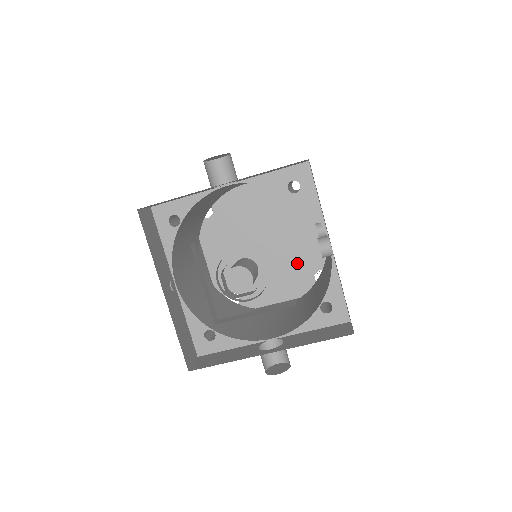
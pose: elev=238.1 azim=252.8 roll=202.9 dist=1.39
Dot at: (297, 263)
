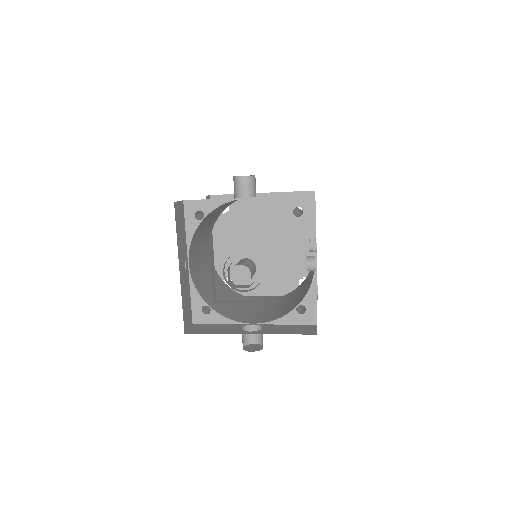
Dot at: (287, 267)
